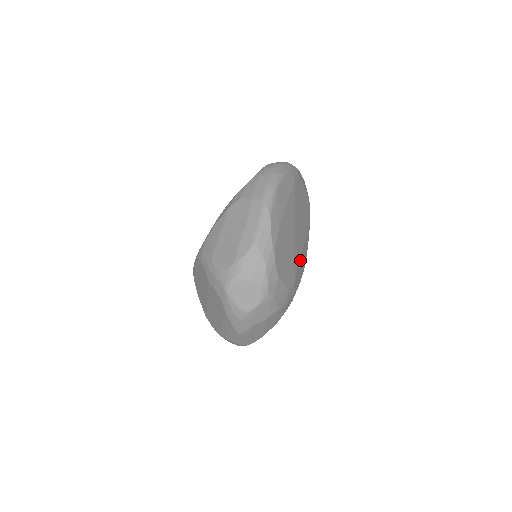
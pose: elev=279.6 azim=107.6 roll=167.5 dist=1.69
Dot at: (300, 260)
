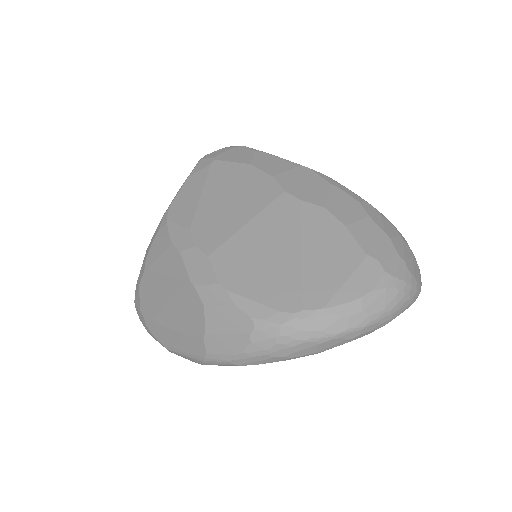
Dot at: occluded
